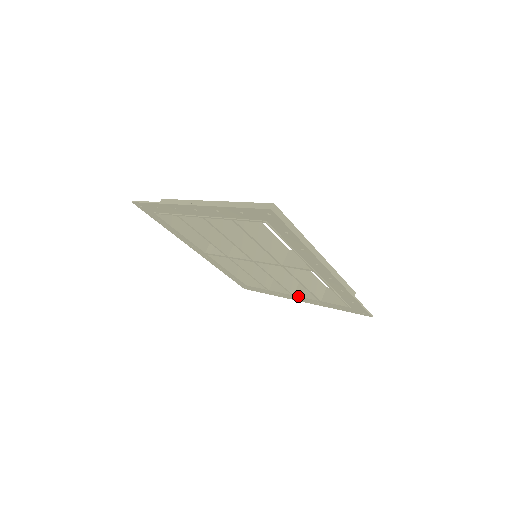
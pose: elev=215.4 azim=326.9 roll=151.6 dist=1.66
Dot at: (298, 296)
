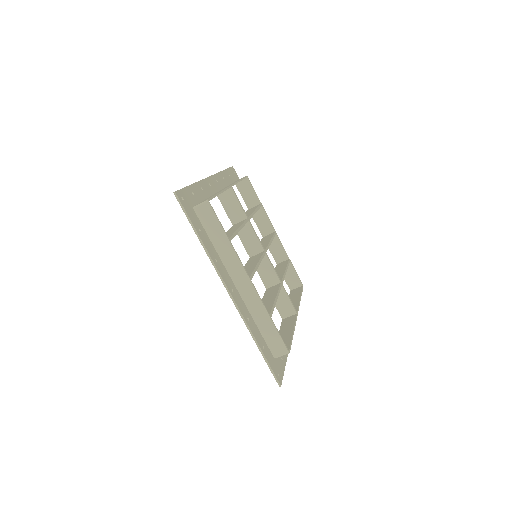
Dot at: occluded
